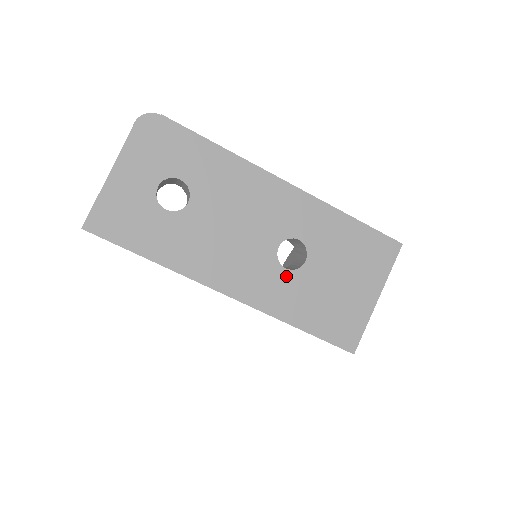
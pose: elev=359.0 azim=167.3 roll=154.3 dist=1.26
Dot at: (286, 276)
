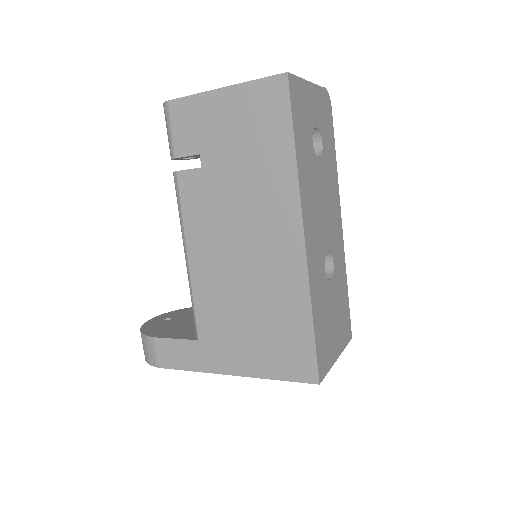
Dot at: (323, 274)
